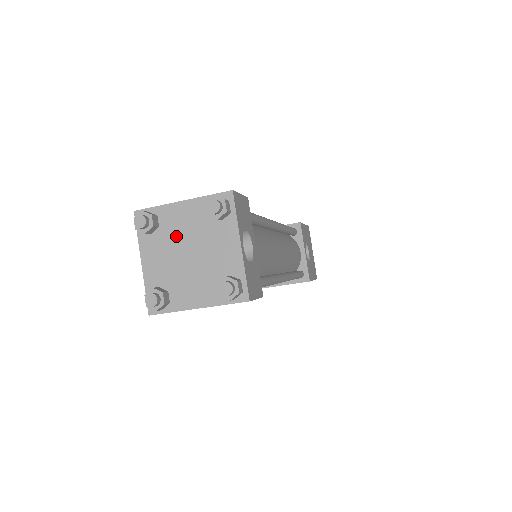
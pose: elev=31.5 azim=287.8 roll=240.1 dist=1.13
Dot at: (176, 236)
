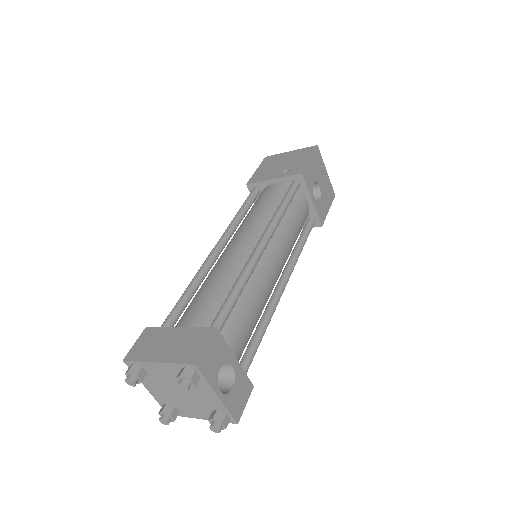
Dot at: (164, 381)
